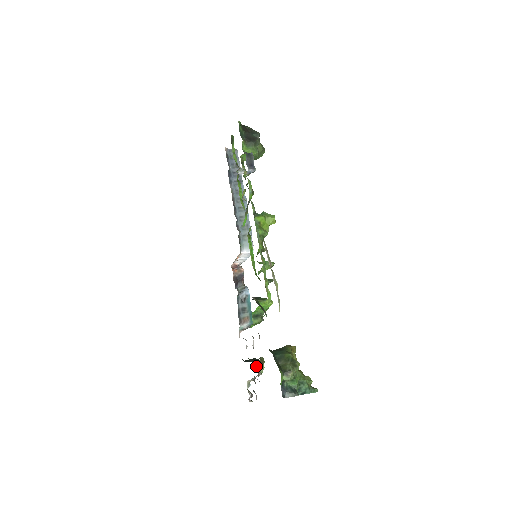
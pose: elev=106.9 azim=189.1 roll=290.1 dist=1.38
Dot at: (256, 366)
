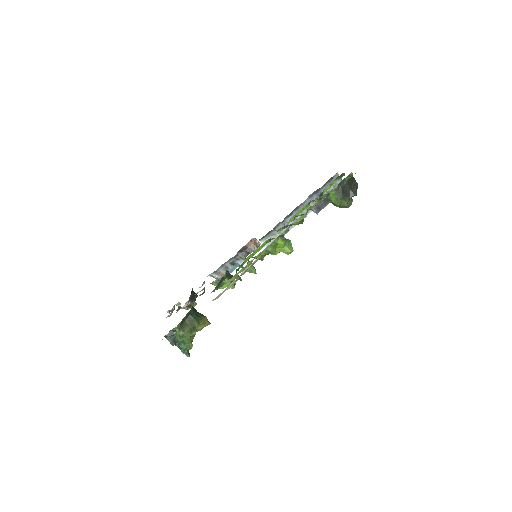
Dot at: (186, 303)
